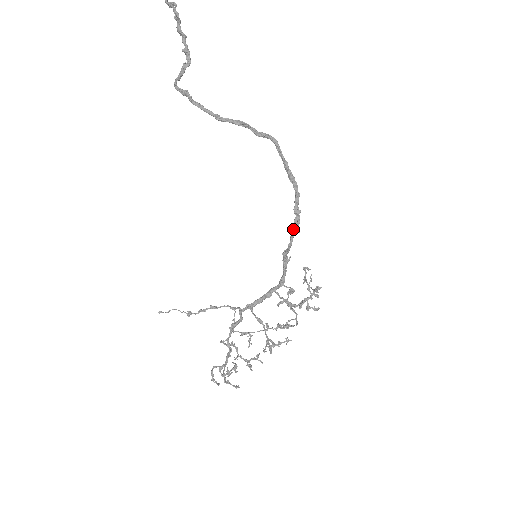
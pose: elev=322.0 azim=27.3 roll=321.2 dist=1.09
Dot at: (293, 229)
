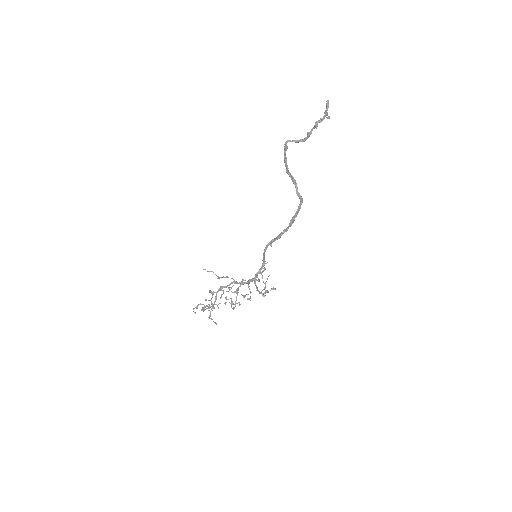
Dot at: (269, 243)
